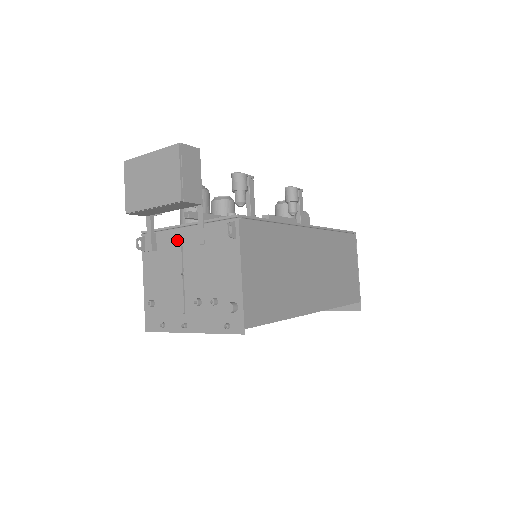
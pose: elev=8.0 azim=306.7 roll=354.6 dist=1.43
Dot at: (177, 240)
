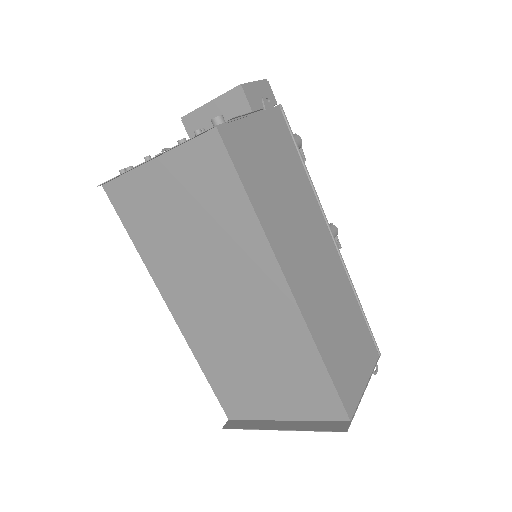
Dot at: occluded
